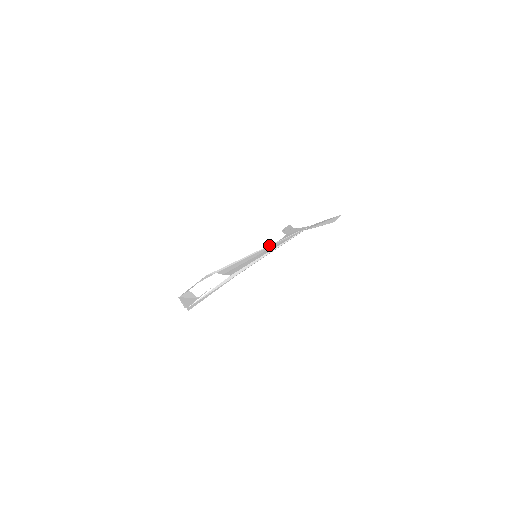
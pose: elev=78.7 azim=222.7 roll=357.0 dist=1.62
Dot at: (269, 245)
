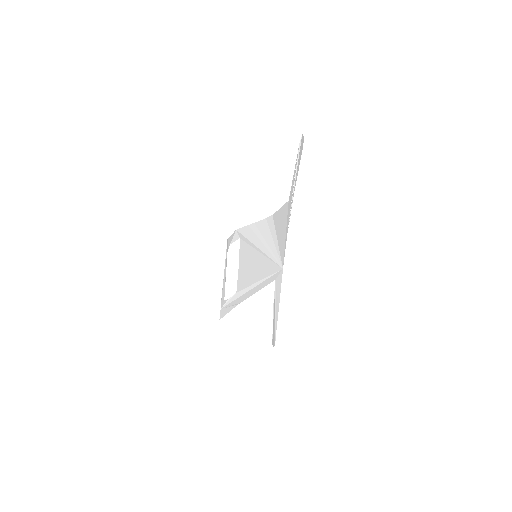
Dot at: (261, 252)
